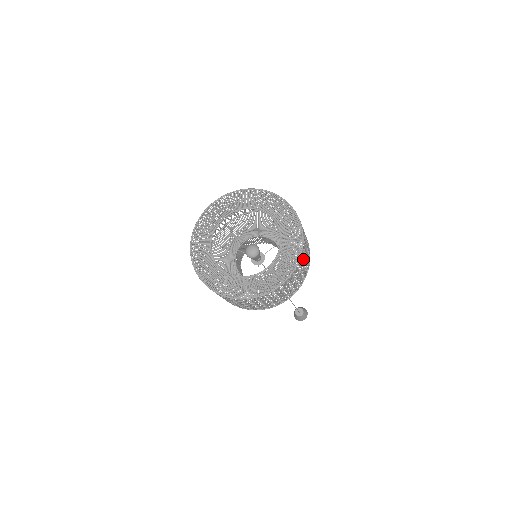
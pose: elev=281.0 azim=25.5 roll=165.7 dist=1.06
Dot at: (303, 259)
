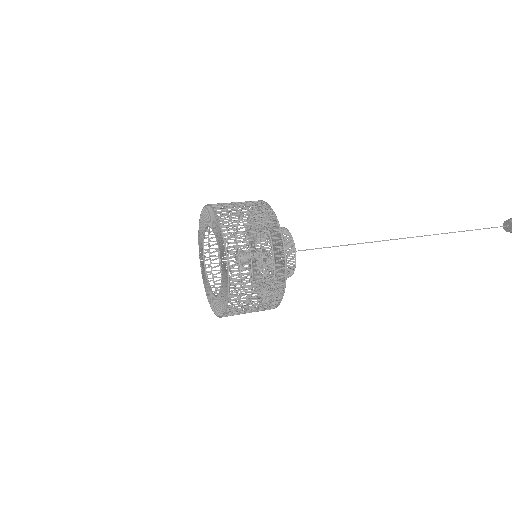
Dot at: (244, 265)
